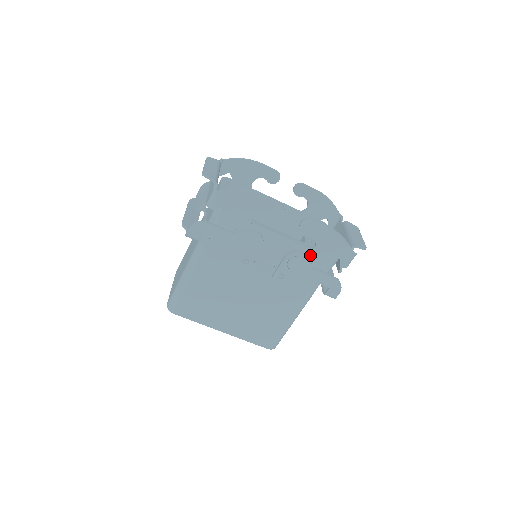
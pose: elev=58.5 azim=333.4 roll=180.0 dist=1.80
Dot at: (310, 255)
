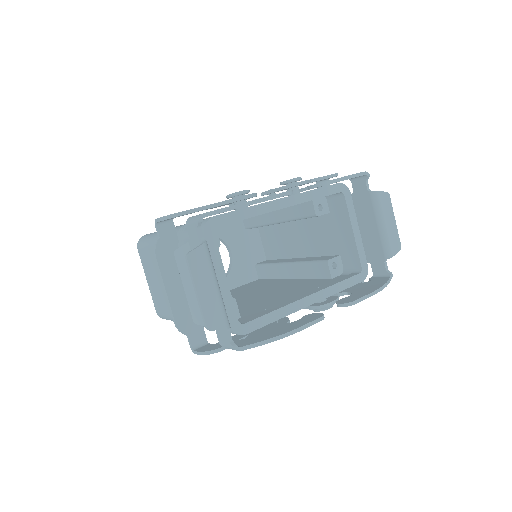
Dot at: occluded
